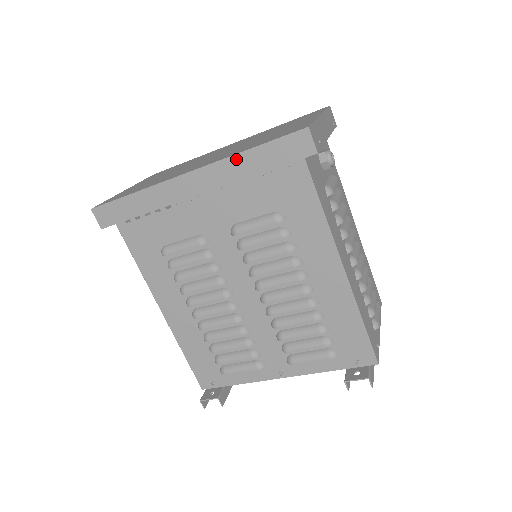
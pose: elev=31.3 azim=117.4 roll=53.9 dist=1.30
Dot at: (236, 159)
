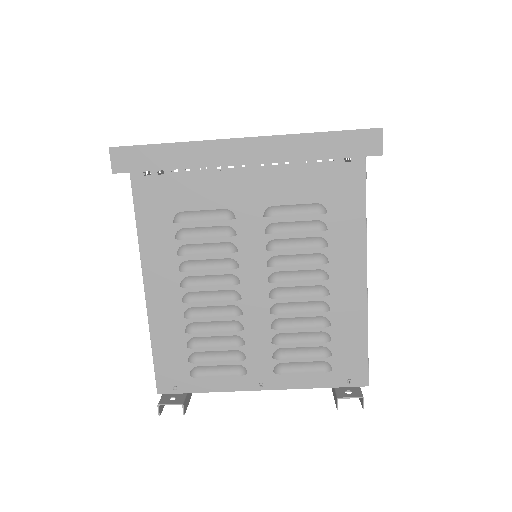
Dot at: (301, 138)
